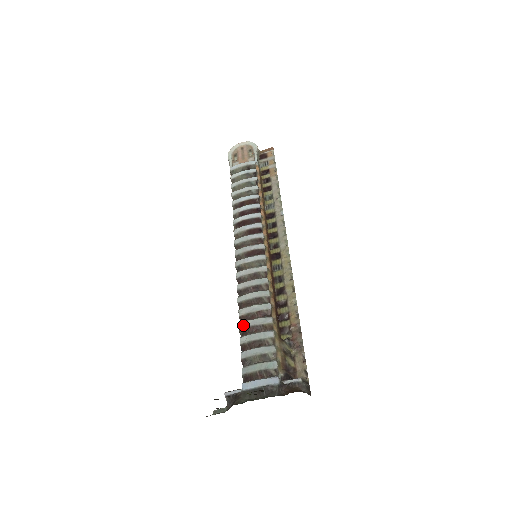
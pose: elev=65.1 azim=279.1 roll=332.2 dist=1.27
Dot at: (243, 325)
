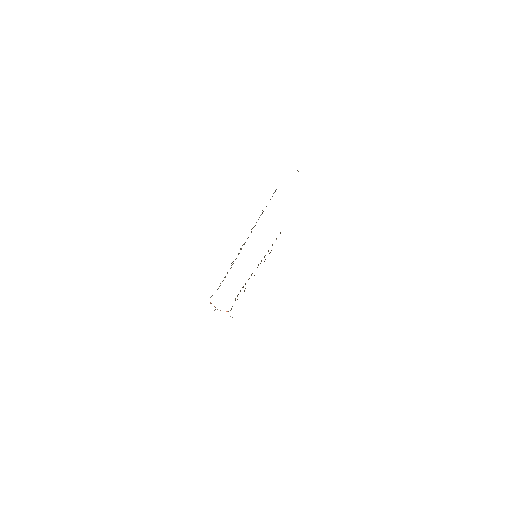
Dot at: occluded
